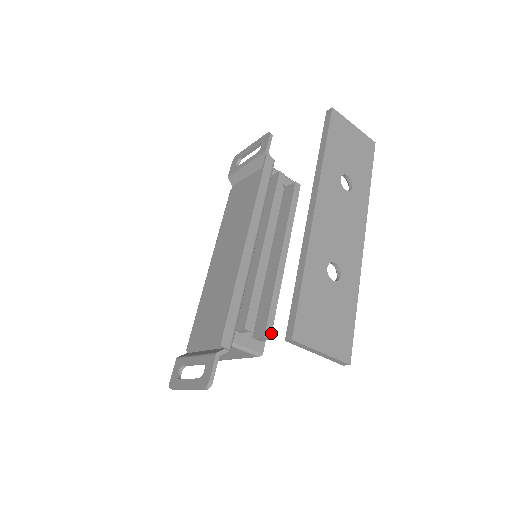
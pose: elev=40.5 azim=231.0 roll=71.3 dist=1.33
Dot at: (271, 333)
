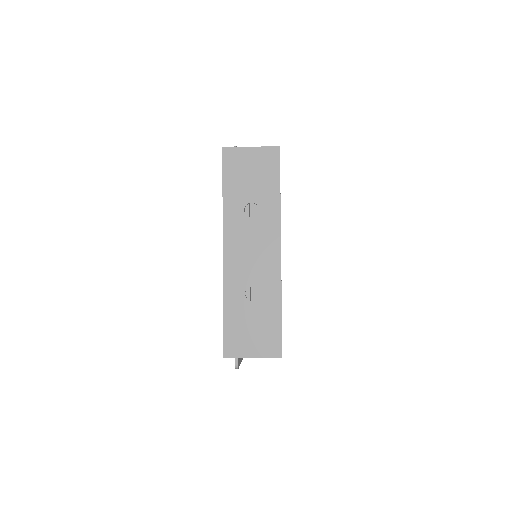
Dot at: occluded
